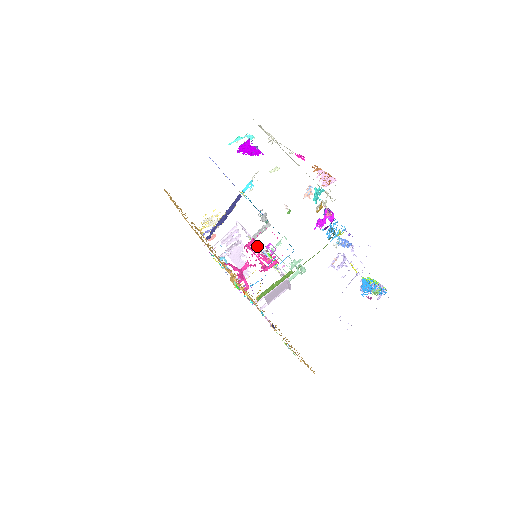
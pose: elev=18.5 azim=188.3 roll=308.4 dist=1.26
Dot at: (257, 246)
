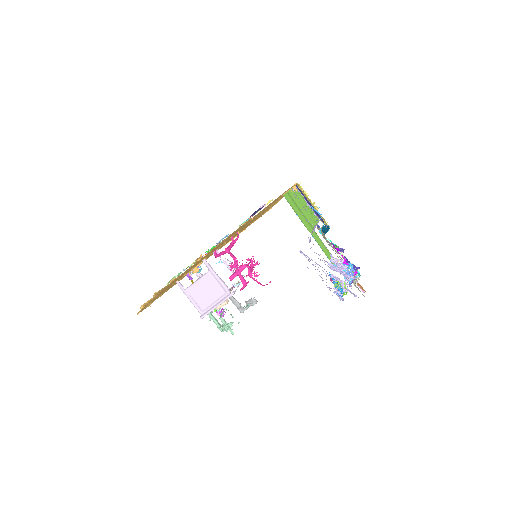
Dot at: occluded
